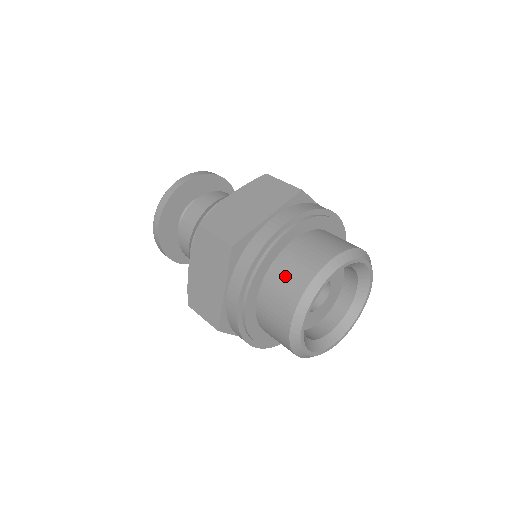
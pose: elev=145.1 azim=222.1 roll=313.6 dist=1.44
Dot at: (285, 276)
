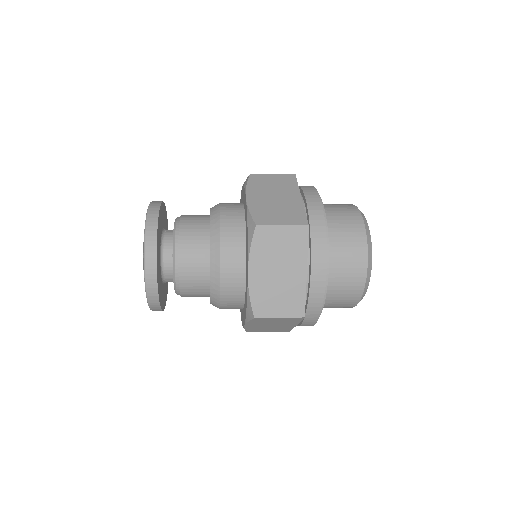
Dot at: (332, 204)
